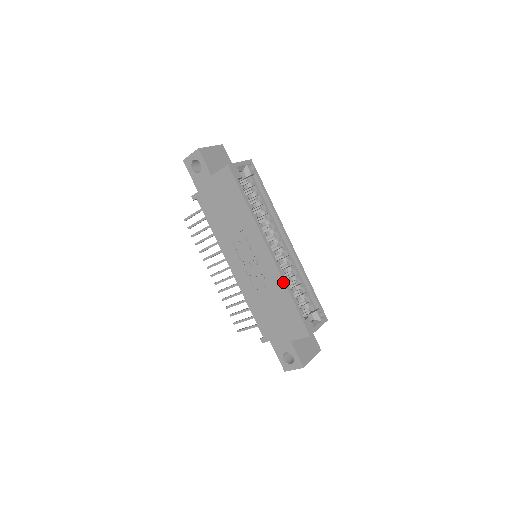
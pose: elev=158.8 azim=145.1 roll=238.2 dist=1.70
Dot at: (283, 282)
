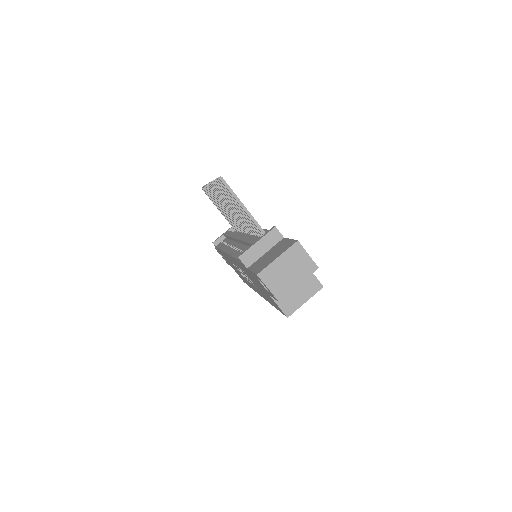
Dot at: (254, 290)
